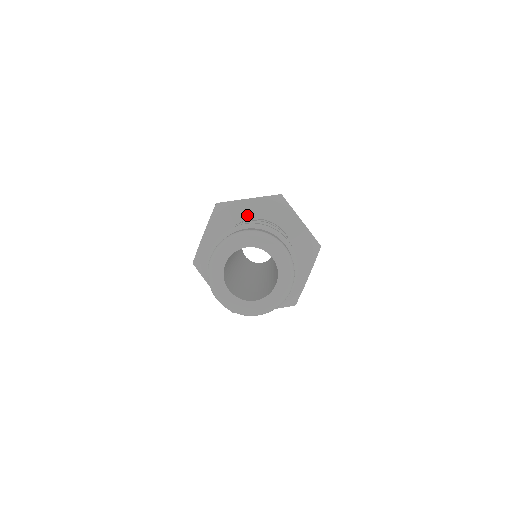
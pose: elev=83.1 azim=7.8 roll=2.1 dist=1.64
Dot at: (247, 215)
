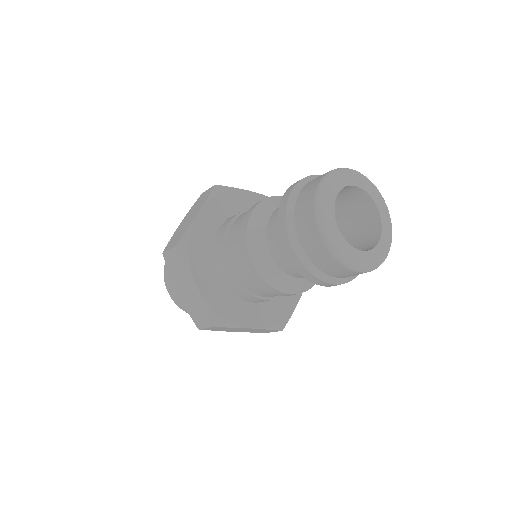
Dot at: (212, 229)
